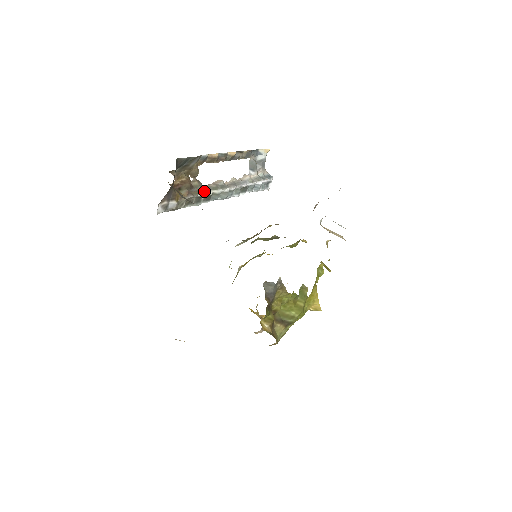
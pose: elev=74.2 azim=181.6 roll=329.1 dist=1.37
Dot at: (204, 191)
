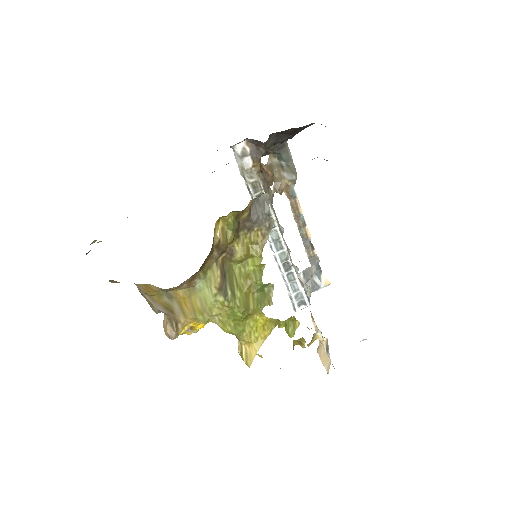
Dot at: (270, 202)
